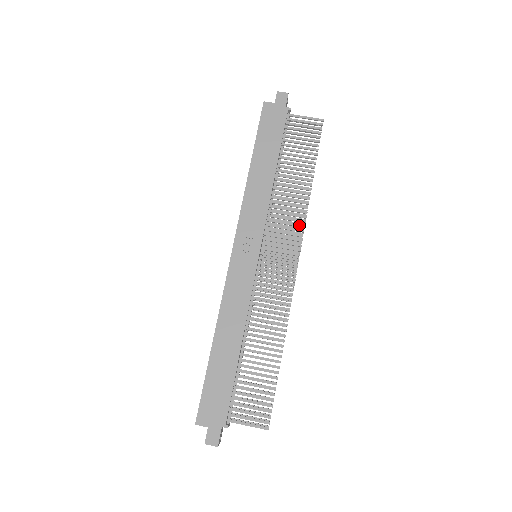
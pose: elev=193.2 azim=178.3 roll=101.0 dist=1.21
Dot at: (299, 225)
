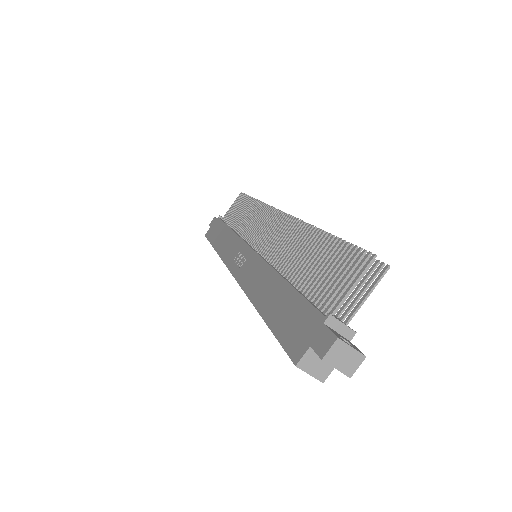
Dot at: (265, 210)
